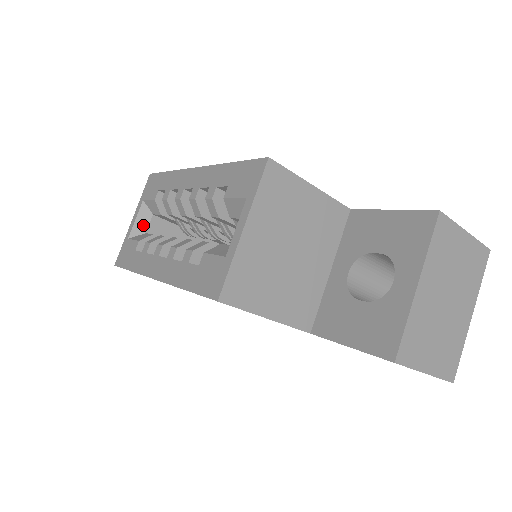
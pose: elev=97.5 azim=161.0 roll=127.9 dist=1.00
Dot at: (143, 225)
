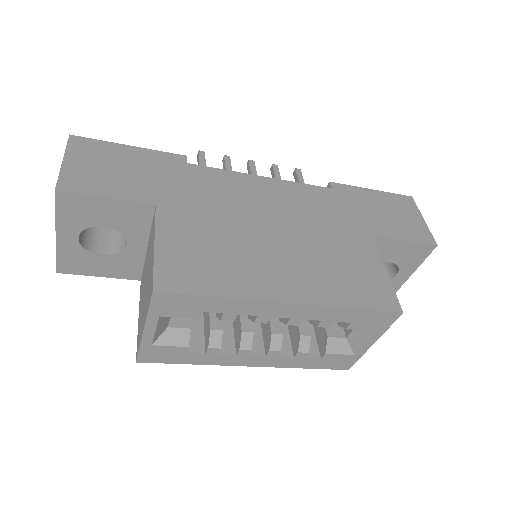
Dot at: (164, 327)
